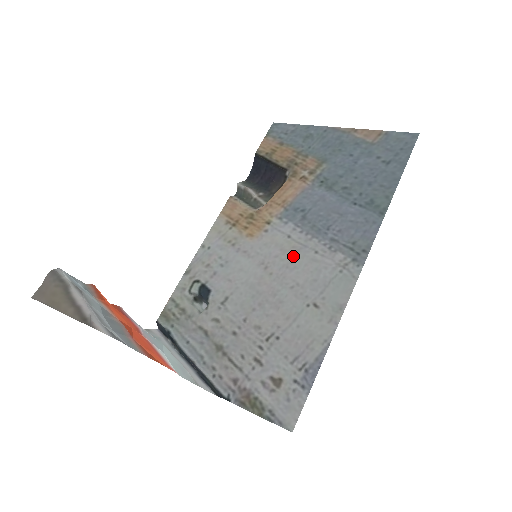
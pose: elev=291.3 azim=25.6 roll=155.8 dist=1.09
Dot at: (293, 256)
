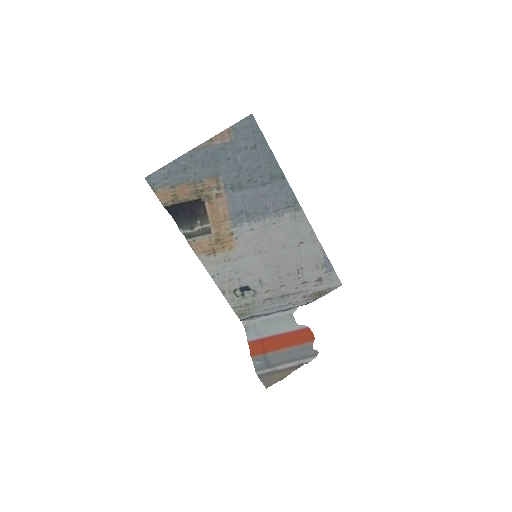
Dot at: (266, 235)
